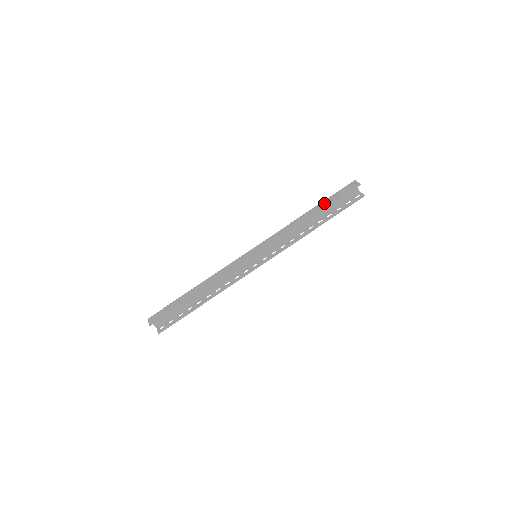
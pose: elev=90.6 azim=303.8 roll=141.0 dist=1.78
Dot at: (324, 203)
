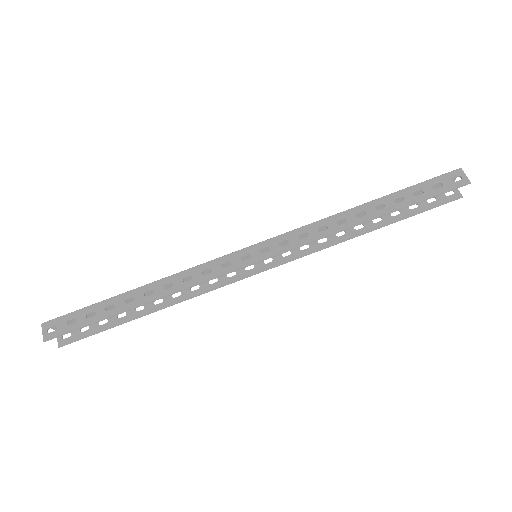
Dot at: (398, 197)
